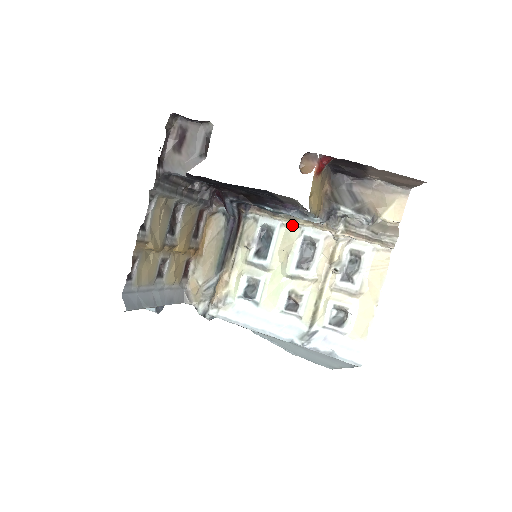
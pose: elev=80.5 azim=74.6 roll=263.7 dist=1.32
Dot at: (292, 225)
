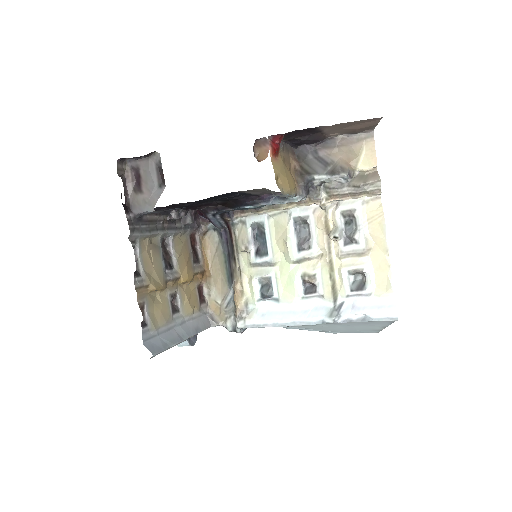
Dot at: (278, 213)
